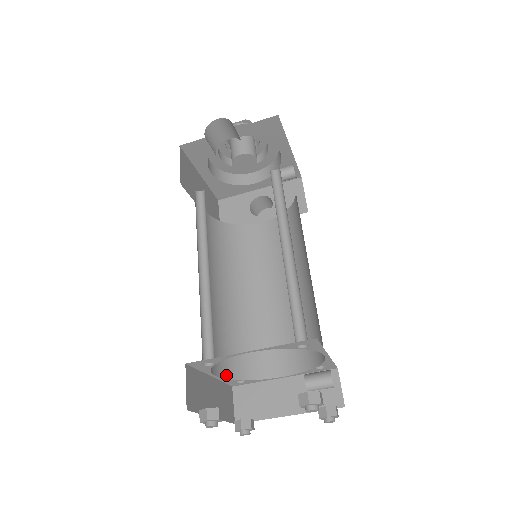
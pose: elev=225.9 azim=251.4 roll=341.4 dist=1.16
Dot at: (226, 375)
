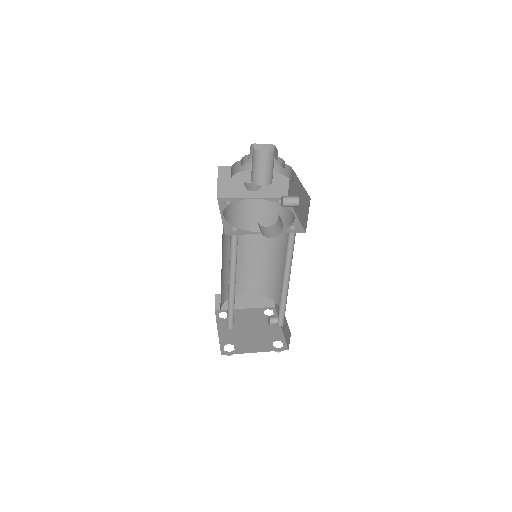
Dot at: (221, 305)
